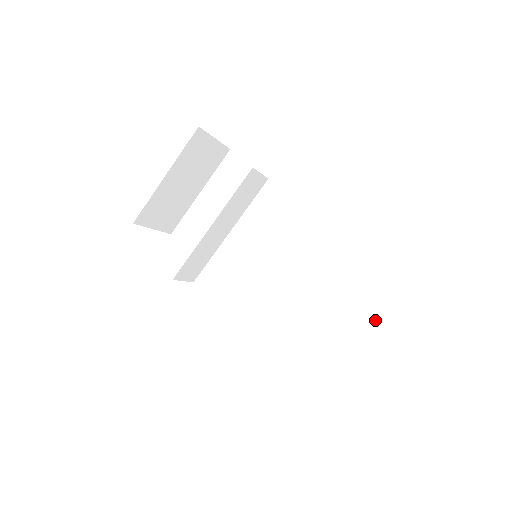
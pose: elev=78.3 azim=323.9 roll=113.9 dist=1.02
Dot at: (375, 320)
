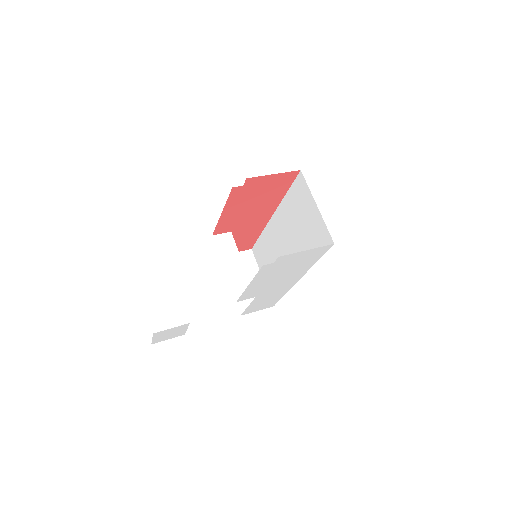
Dot at: (308, 204)
